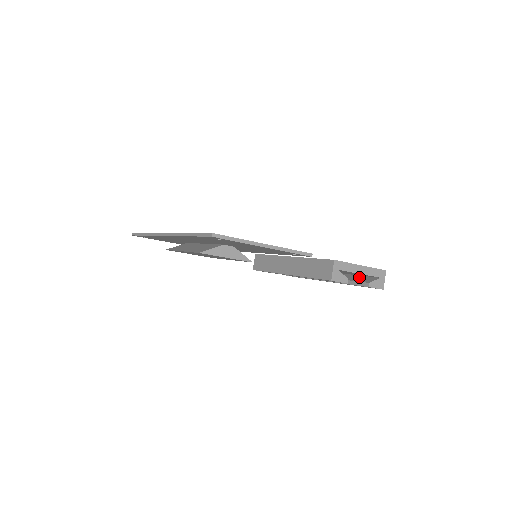
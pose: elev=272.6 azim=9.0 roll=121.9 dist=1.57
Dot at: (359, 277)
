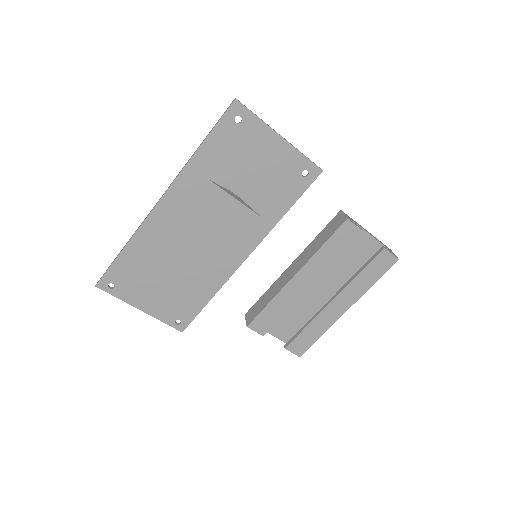
Dot at: occluded
